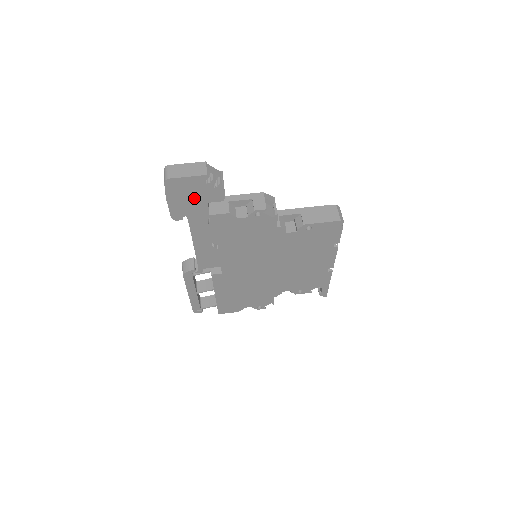
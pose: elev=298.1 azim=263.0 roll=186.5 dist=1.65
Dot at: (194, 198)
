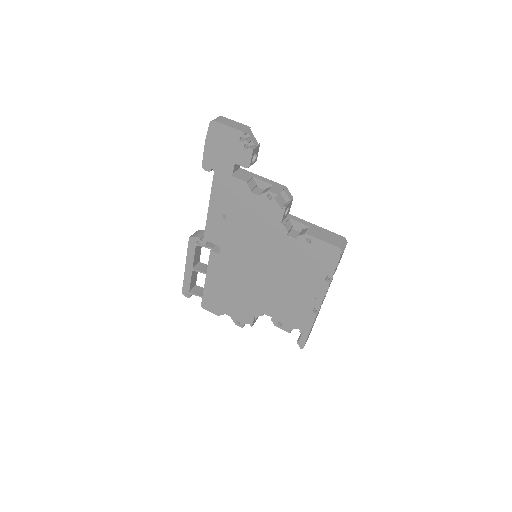
Dot at: (226, 152)
